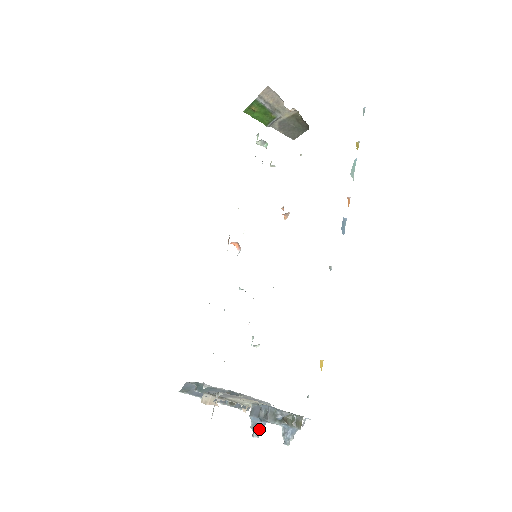
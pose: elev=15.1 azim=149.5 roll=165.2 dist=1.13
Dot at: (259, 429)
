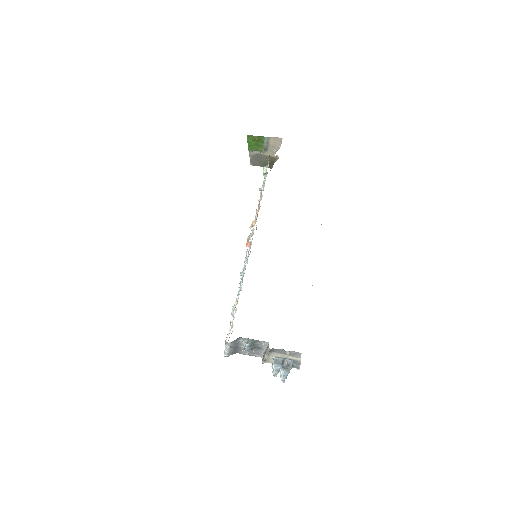
Dot at: (278, 372)
